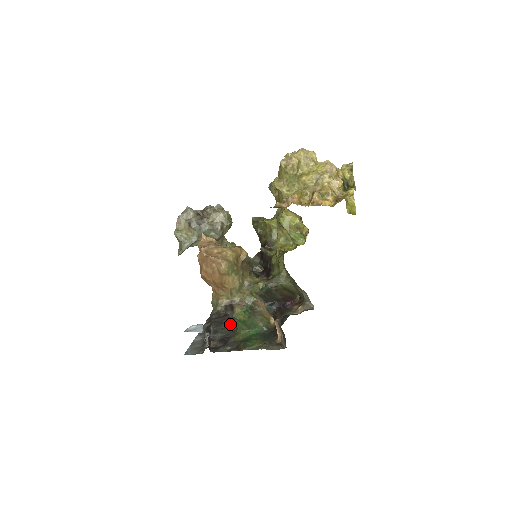
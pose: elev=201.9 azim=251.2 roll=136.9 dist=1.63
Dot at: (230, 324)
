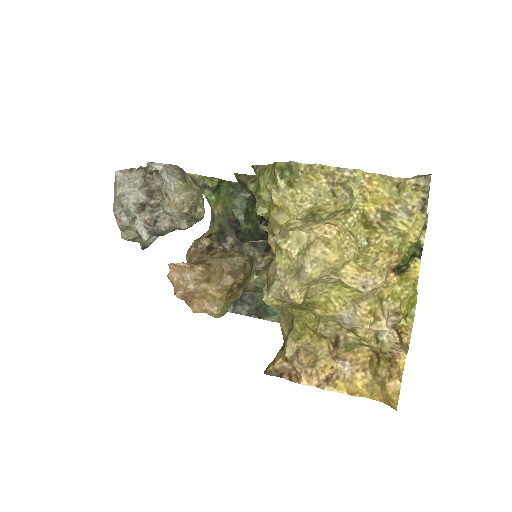
Dot at: occluded
